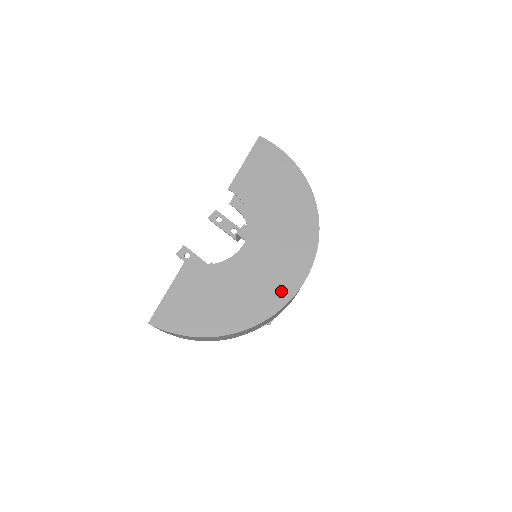
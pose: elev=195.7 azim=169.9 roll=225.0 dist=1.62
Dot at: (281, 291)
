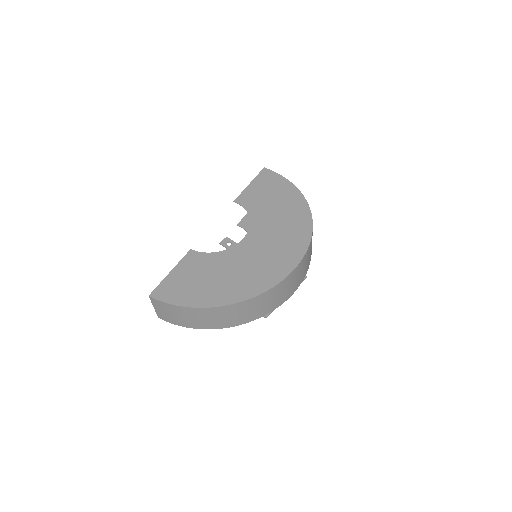
Dot at: (274, 273)
